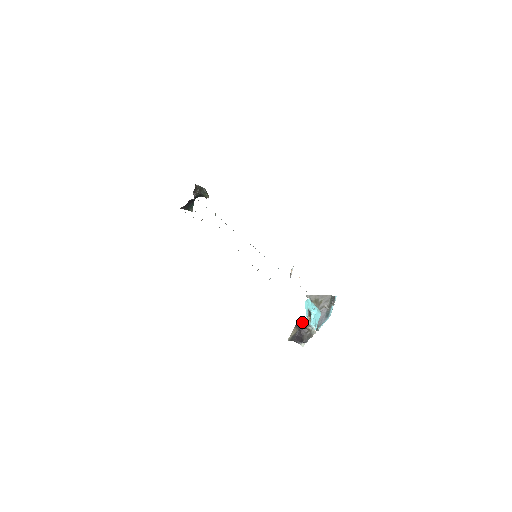
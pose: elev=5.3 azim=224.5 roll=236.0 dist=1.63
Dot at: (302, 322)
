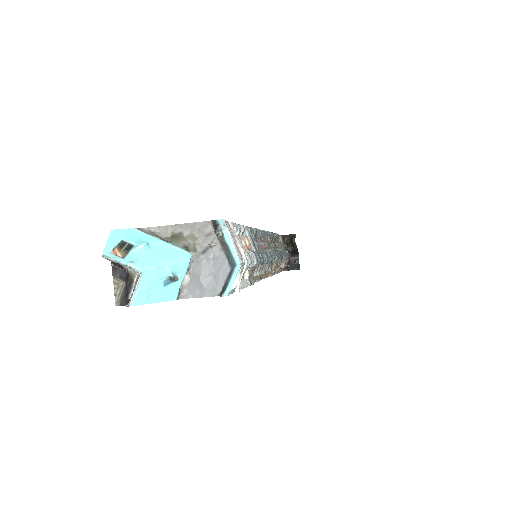
Dot at: (121, 265)
